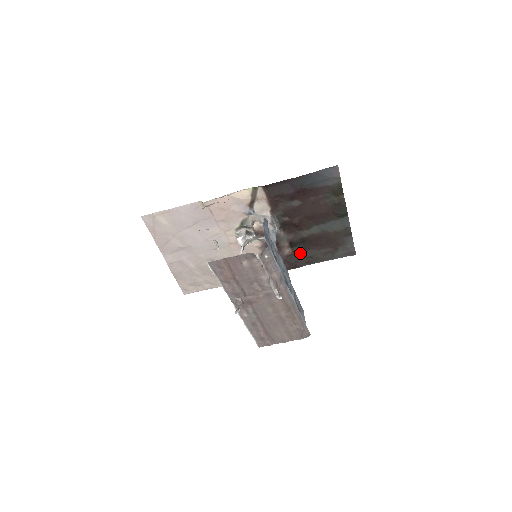
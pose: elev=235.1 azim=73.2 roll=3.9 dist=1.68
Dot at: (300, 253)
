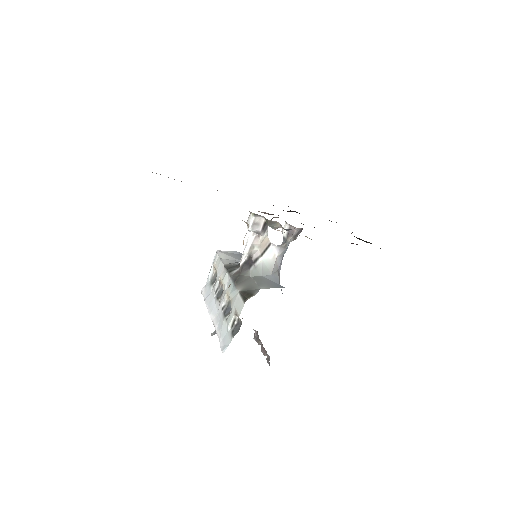
Dot at: occluded
